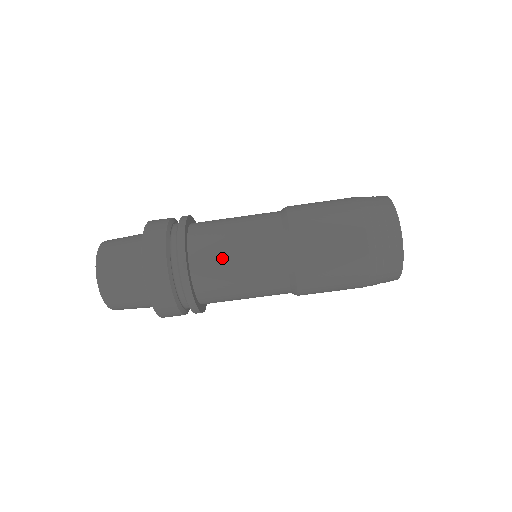
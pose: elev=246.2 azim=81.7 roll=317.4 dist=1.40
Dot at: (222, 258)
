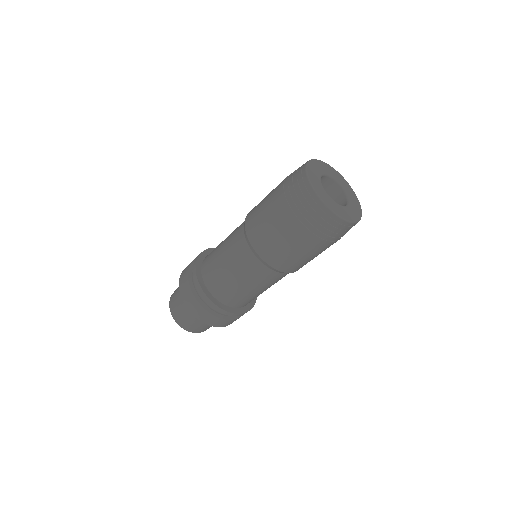
Dot at: (248, 296)
